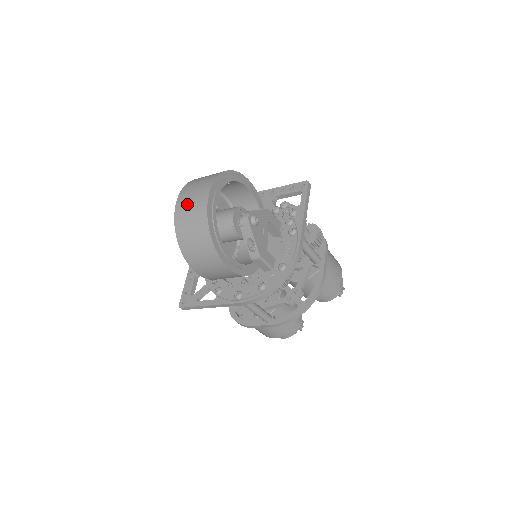
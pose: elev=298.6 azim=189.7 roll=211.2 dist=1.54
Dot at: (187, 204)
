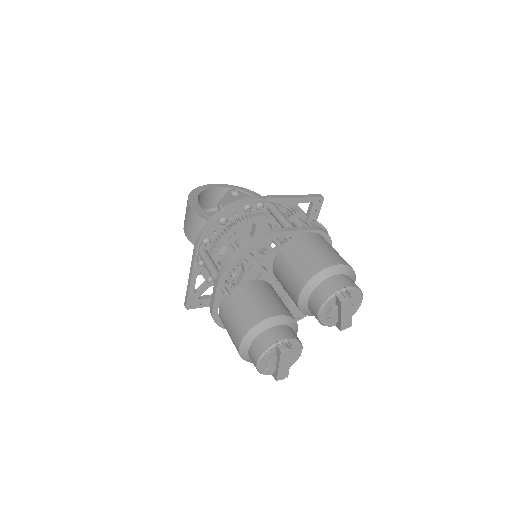
Dot at: occluded
